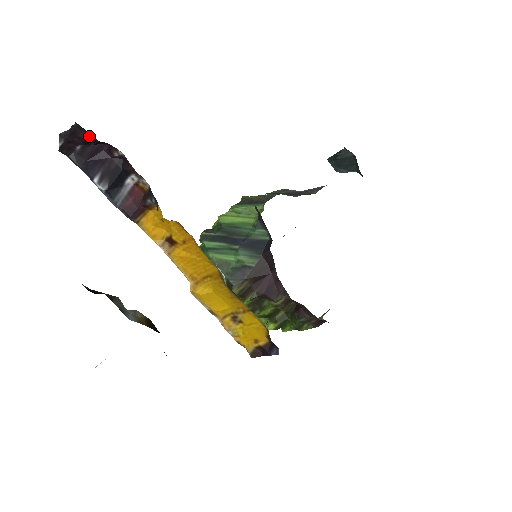
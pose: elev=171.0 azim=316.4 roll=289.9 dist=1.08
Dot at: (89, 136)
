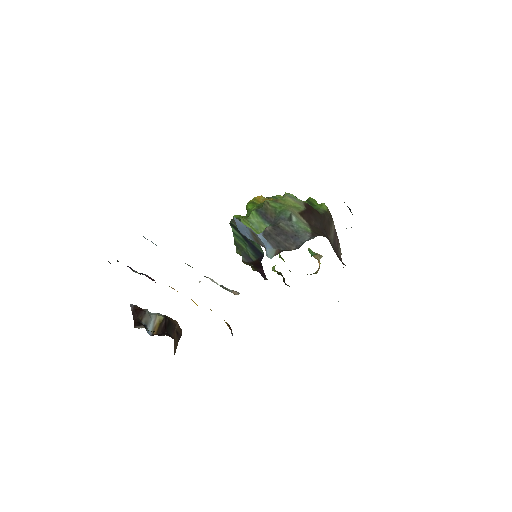
Dot at: occluded
